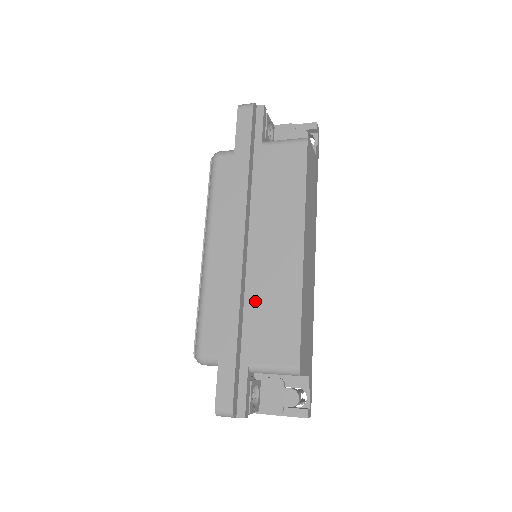
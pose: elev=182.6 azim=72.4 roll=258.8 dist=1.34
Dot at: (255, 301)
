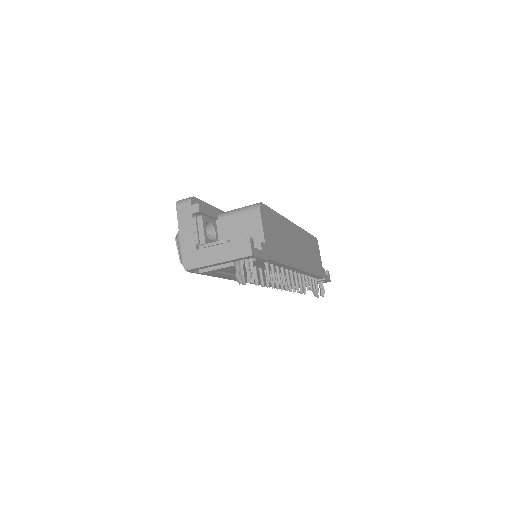
Dot at: occluded
